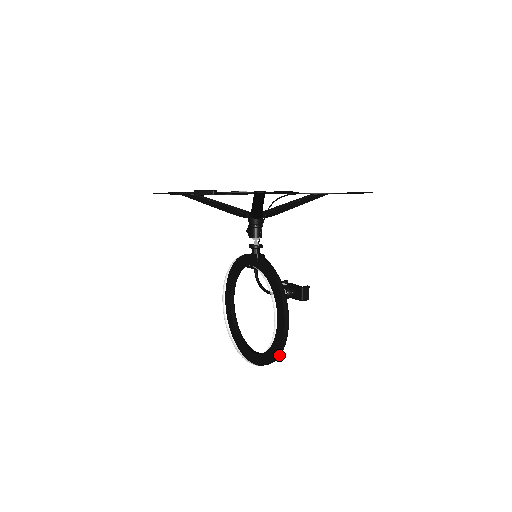
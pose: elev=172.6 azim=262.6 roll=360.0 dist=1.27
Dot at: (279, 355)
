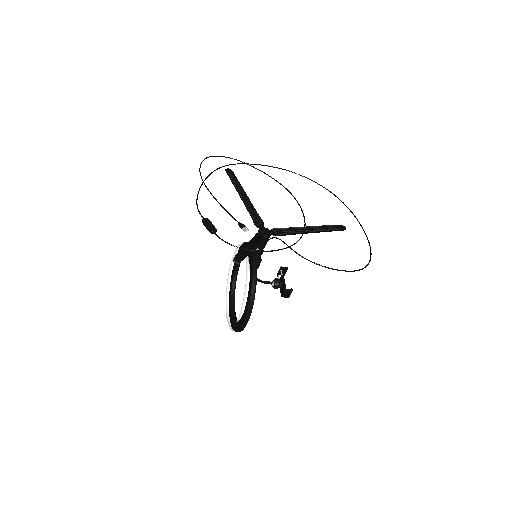
Dot at: occluded
